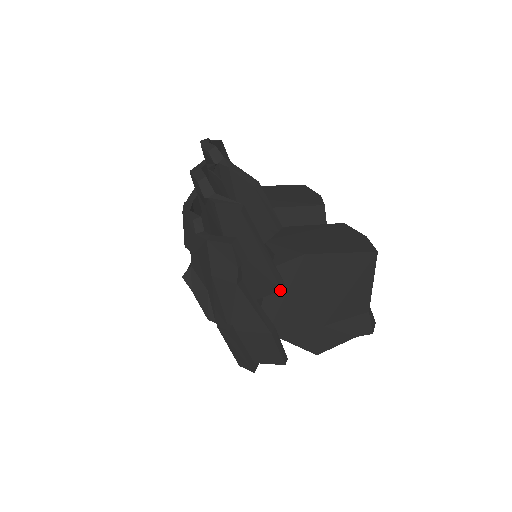
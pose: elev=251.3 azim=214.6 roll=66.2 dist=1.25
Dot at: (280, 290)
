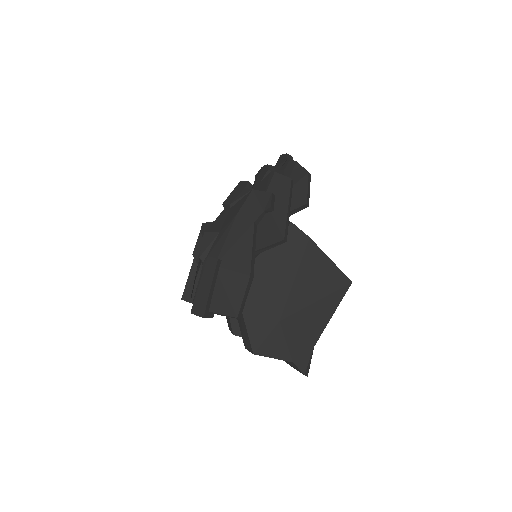
Dot at: (283, 239)
